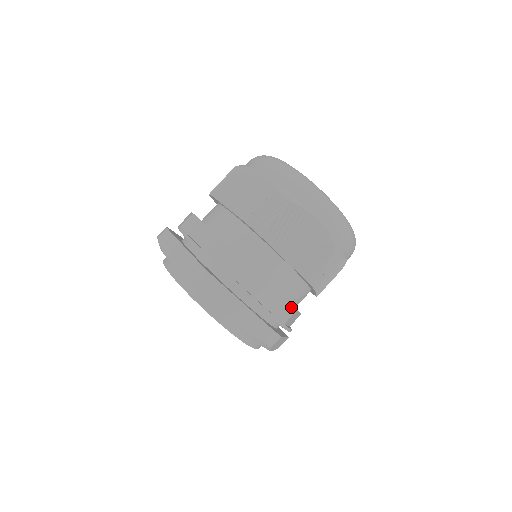
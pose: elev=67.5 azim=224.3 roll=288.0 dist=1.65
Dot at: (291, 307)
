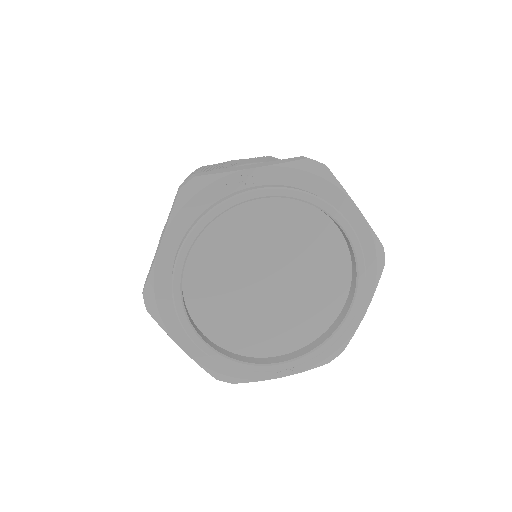
Dot at: occluded
